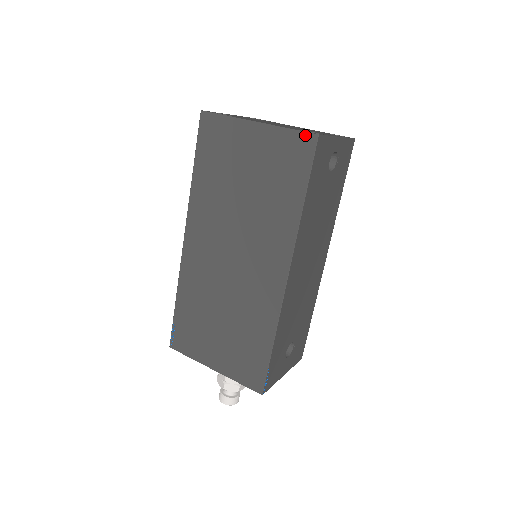
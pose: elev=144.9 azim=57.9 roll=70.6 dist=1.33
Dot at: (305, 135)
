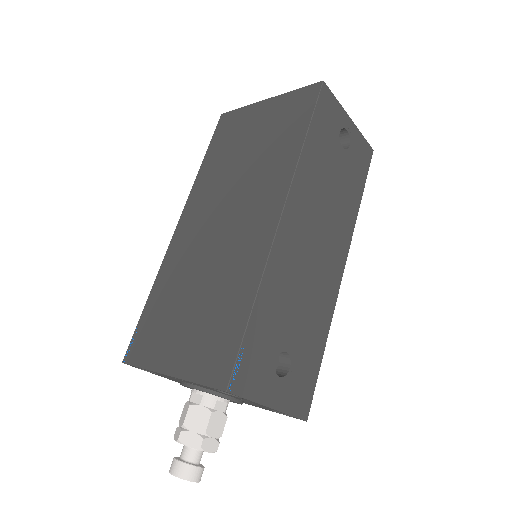
Dot at: (310, 87)
